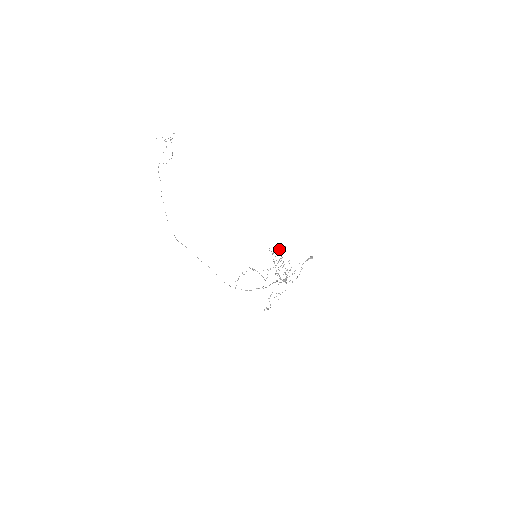
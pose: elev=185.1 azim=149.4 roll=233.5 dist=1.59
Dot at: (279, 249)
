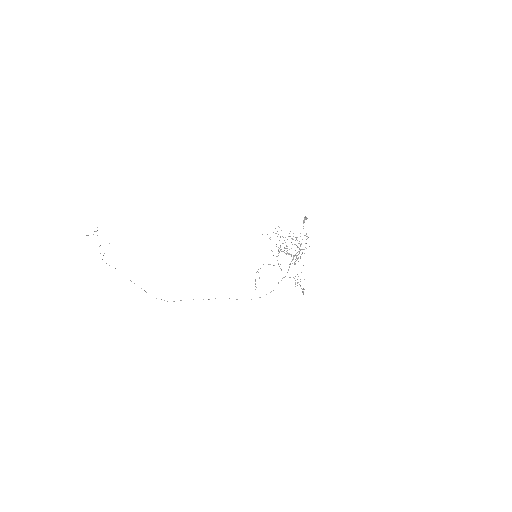
Dot at: occluded
